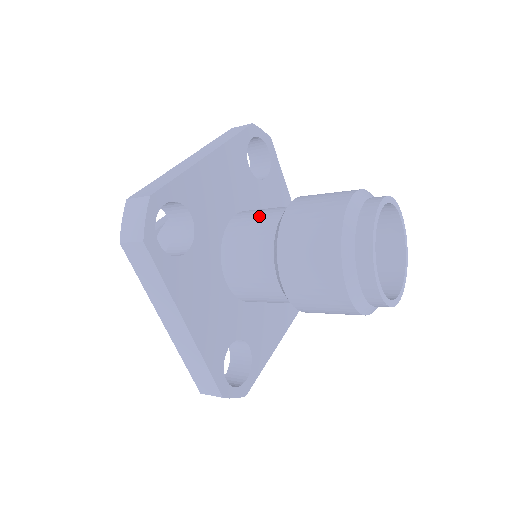
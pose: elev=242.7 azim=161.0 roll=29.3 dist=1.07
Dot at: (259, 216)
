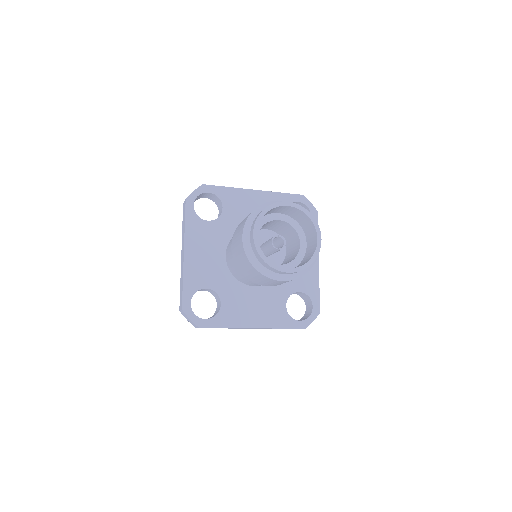
Dot at: (231, 255)
